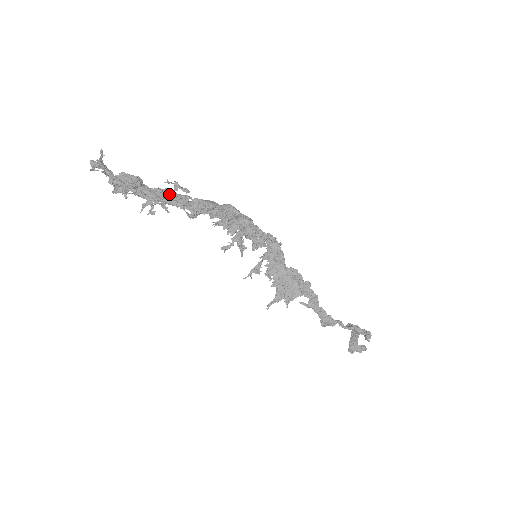
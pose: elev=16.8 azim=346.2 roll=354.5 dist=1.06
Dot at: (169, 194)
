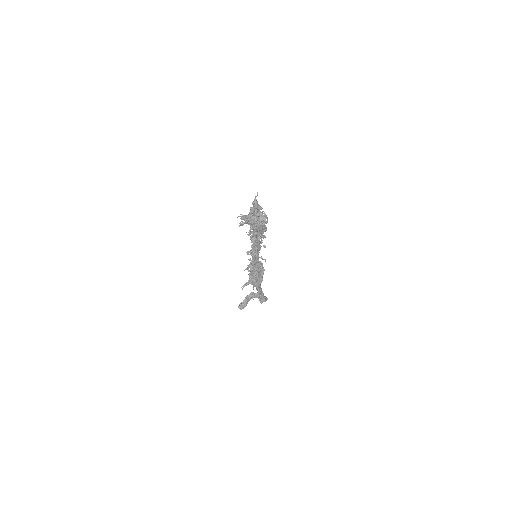
Dot at: occluded
